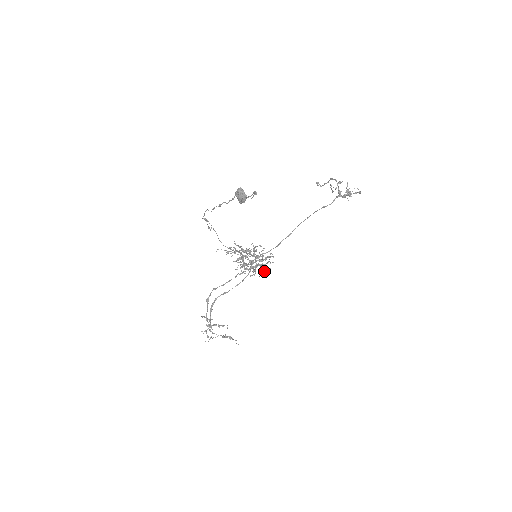
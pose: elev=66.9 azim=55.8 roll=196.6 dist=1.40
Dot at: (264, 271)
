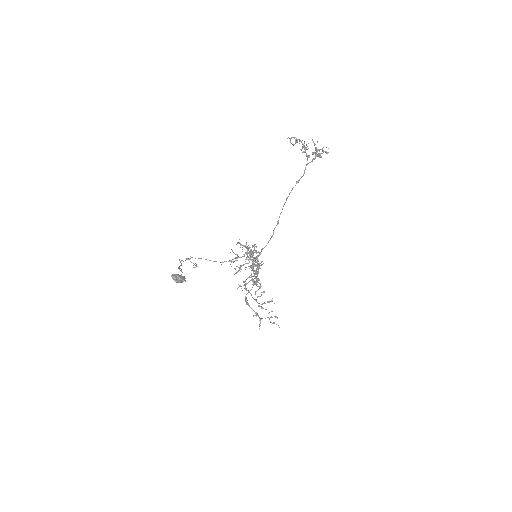
Dot at: (260, 284)
